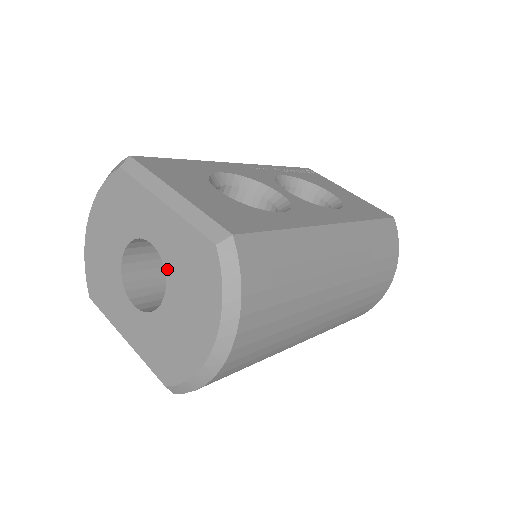
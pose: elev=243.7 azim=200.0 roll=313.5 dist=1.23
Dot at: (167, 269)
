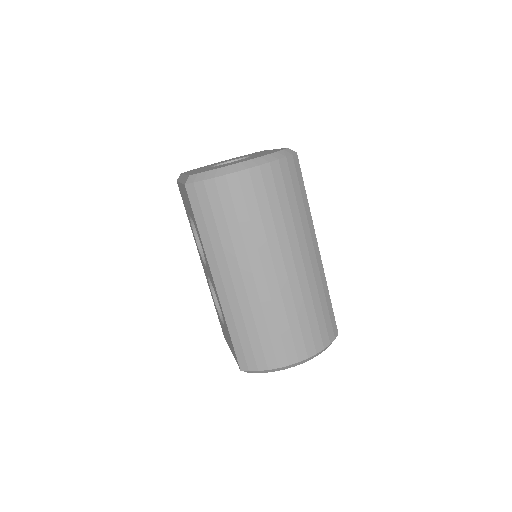
Dot at: occluded
